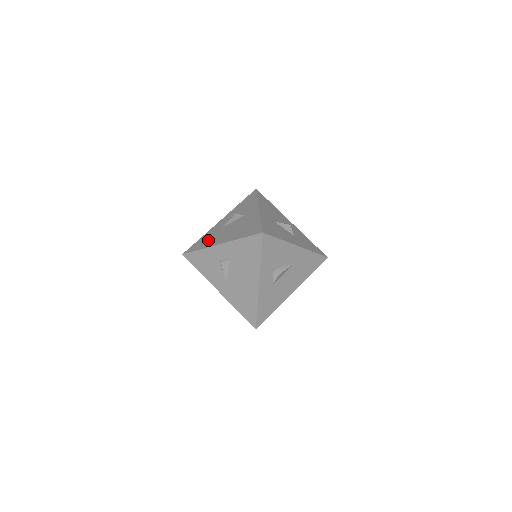
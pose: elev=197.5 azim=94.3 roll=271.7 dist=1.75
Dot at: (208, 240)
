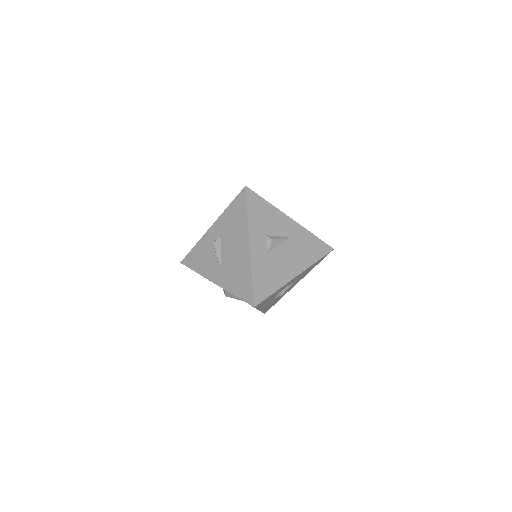
Dot at: occluded
